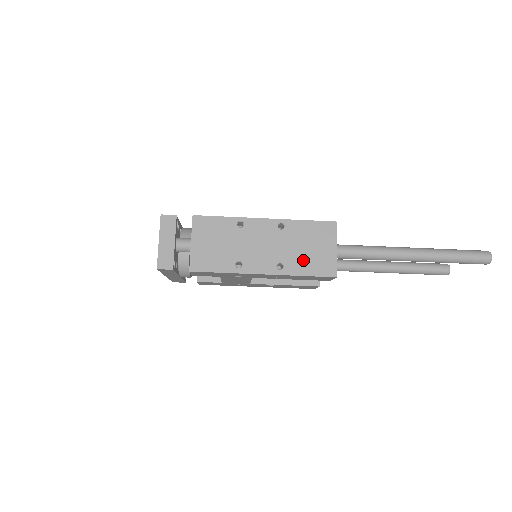
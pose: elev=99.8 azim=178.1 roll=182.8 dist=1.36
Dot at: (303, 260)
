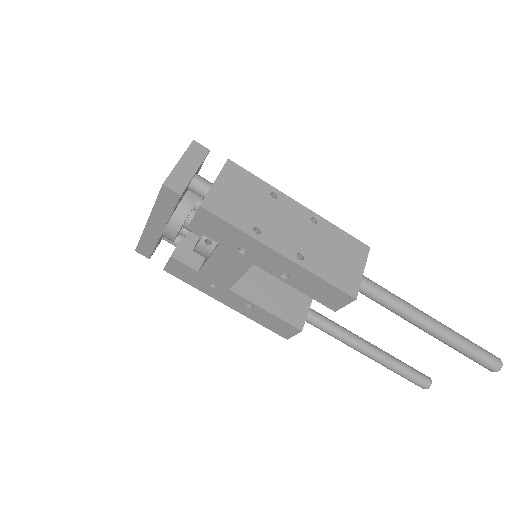
Dot at: (327, 263)
